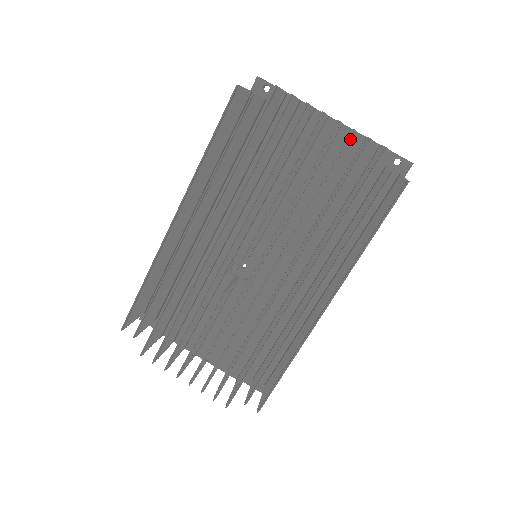
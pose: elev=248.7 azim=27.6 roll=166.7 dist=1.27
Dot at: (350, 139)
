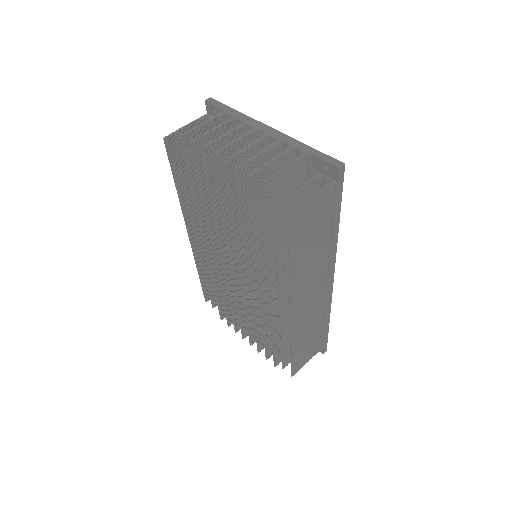
Dot at: (239, 176)
